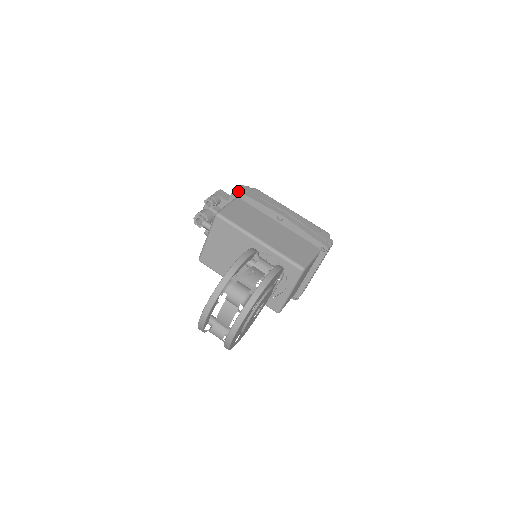
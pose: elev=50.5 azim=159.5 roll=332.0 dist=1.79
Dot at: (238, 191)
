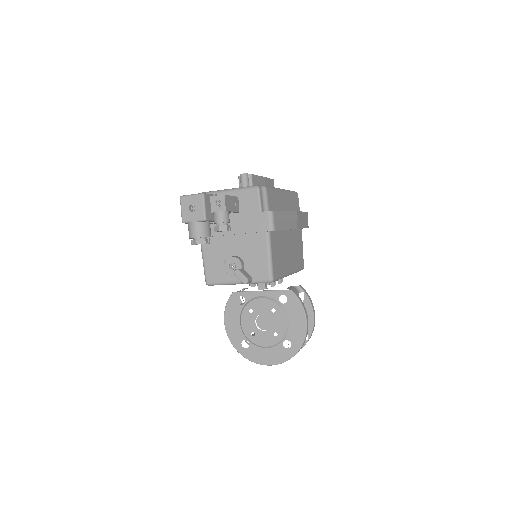
Dot at: occluded
